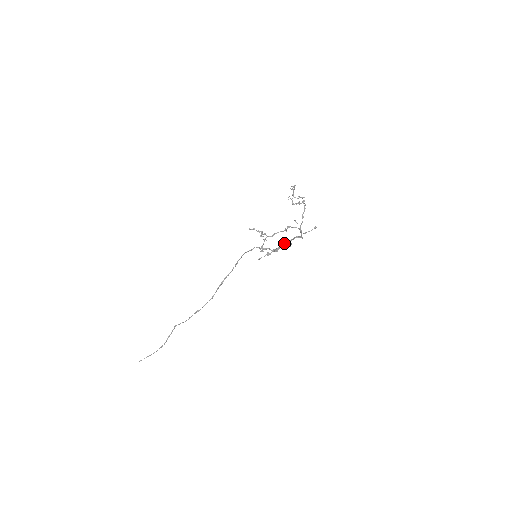
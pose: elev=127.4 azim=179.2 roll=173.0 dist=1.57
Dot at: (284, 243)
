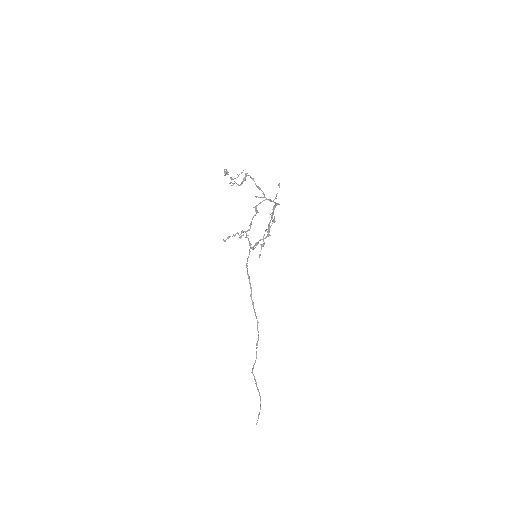
Dot at: occluded
